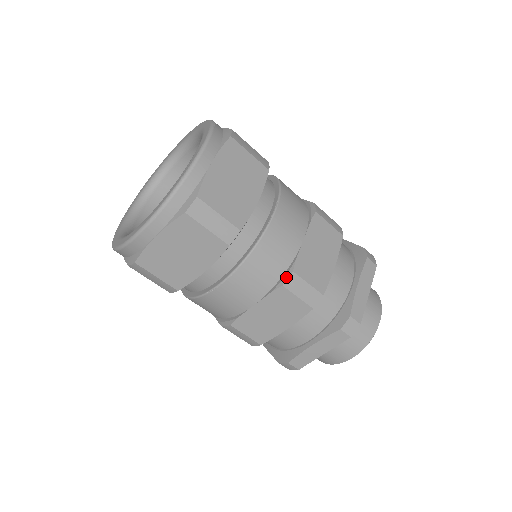
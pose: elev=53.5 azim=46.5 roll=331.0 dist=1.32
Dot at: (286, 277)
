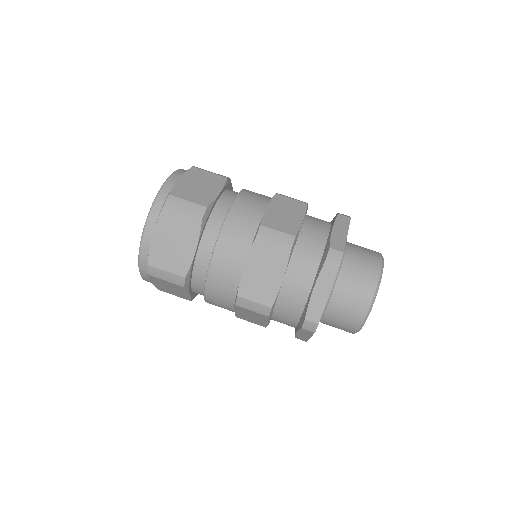
Dot at: (257, 231)
